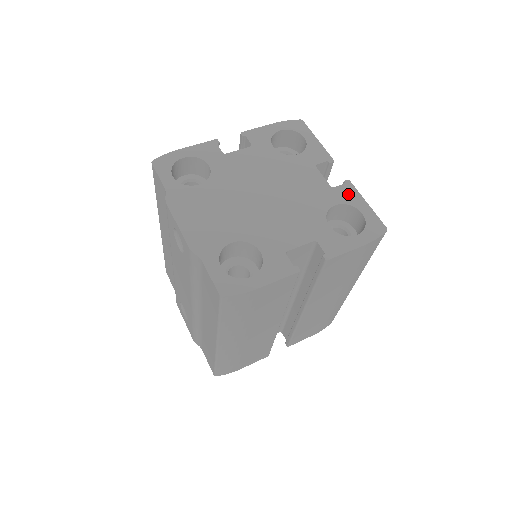
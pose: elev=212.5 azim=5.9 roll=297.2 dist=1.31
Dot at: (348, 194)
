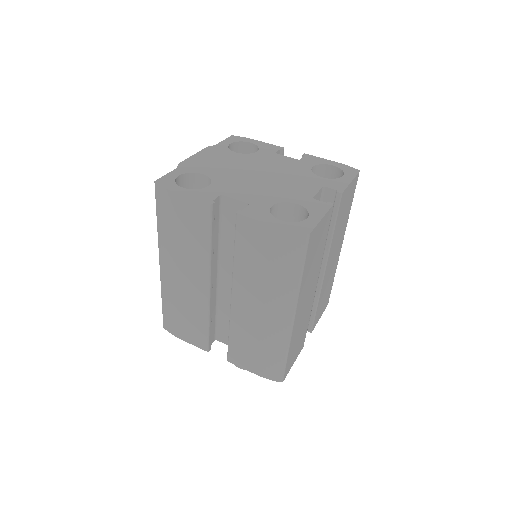
Dot at: (318, 207)
